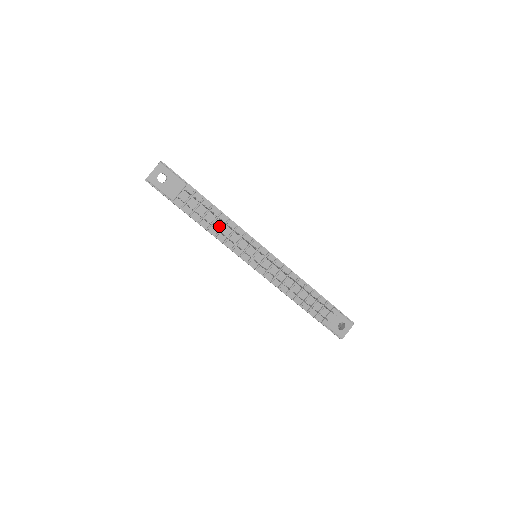
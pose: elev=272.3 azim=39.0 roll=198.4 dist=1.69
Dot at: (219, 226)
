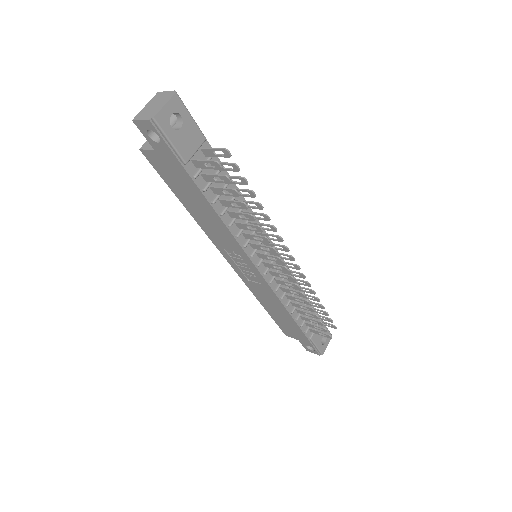
Dot at: occluded
